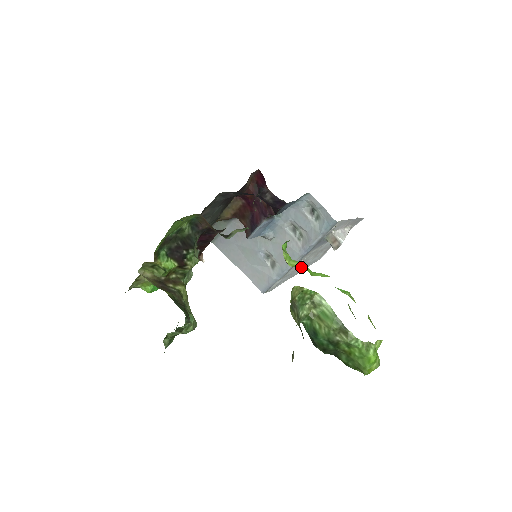
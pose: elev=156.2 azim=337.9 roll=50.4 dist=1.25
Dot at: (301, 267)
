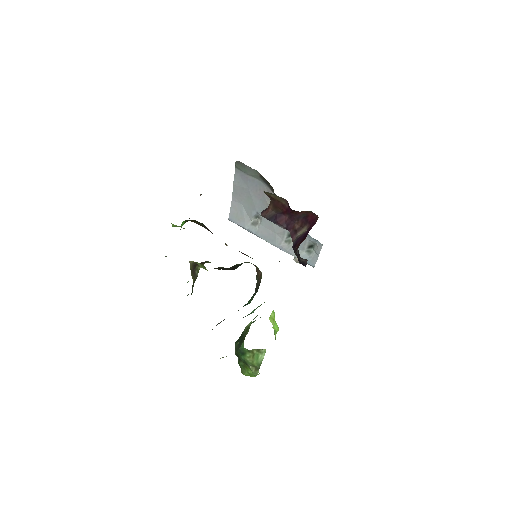
Dot at: occluded
